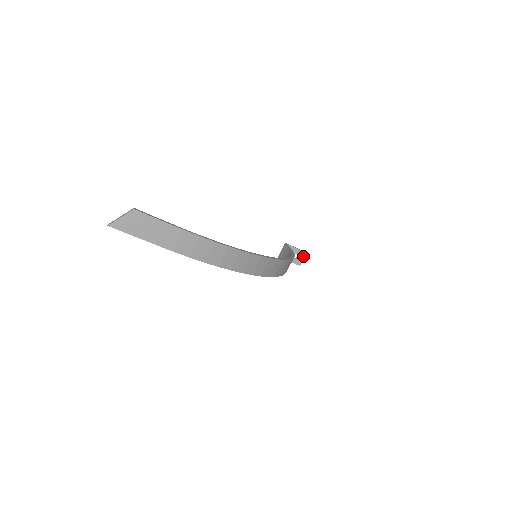
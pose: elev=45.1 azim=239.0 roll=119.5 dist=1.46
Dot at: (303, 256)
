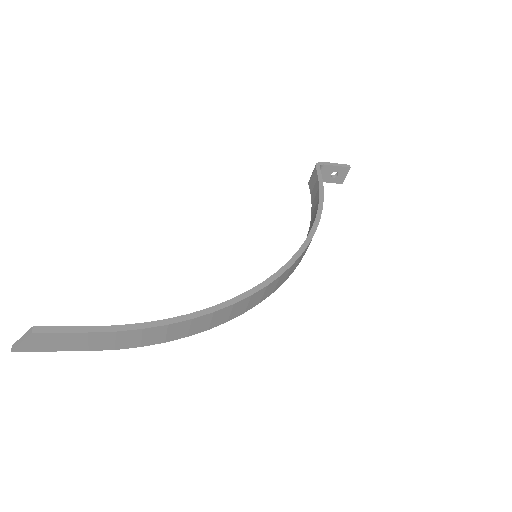
Dot at: (345, 172)
